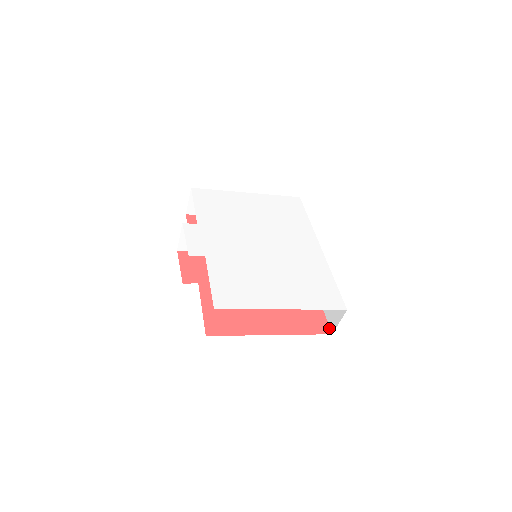
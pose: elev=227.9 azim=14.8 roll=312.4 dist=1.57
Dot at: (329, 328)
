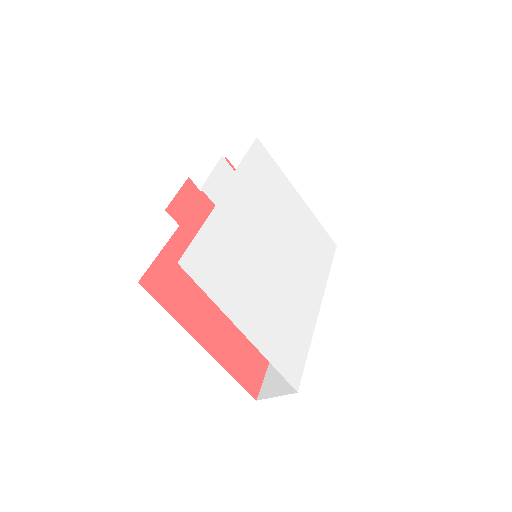
Dot at: (259, 391)
